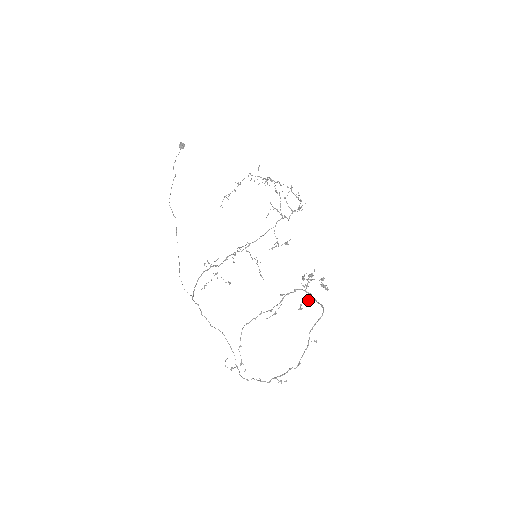
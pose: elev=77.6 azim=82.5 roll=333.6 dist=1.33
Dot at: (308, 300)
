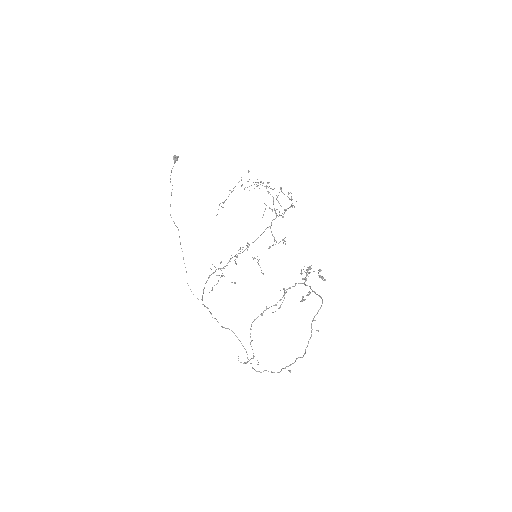
Dot at: (308, 292)
